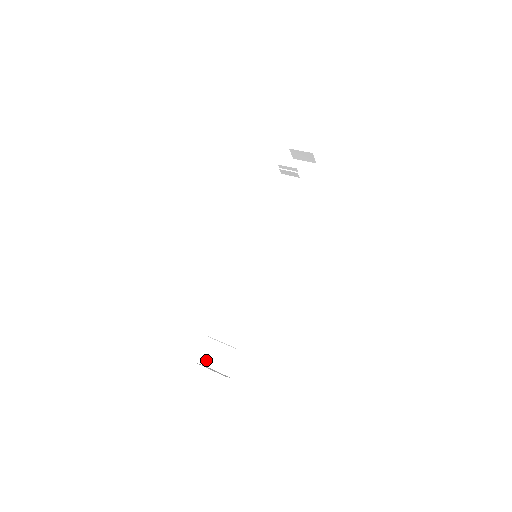
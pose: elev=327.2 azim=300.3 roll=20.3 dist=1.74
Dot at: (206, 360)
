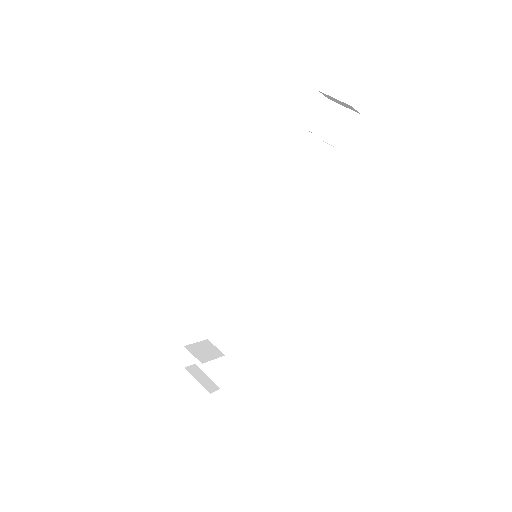
Dot at: (198, 360)
